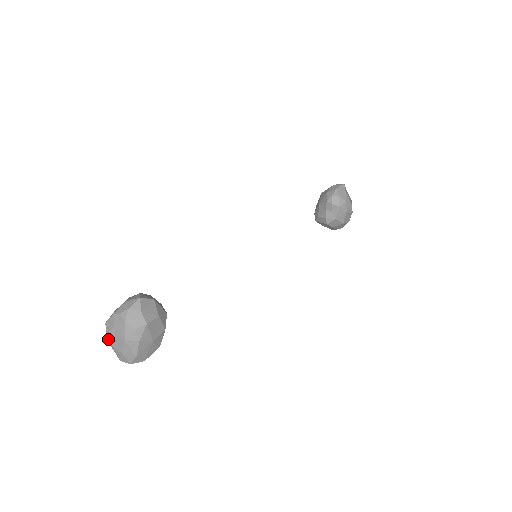
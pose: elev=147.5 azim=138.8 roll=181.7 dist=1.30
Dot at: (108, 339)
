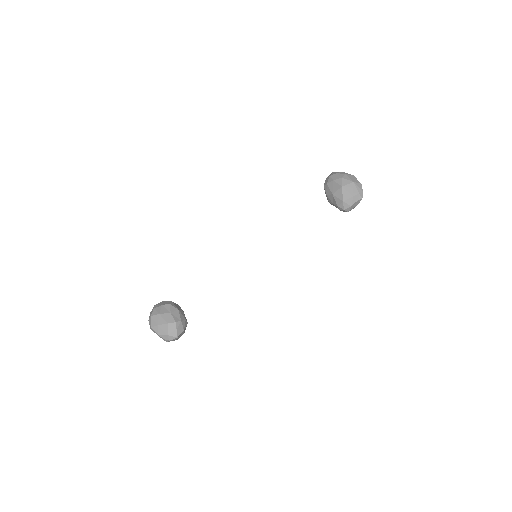
Dot at: (151, 329)
